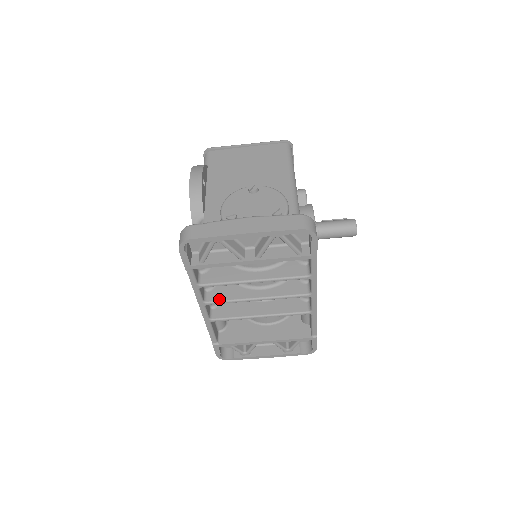
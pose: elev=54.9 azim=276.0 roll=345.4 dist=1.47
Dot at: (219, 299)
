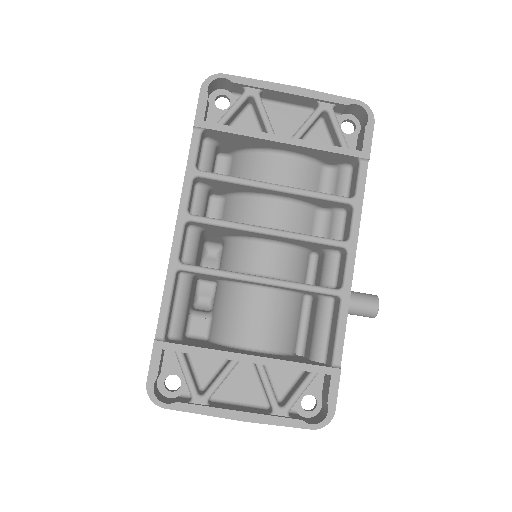
Dot at: (211, 218)
